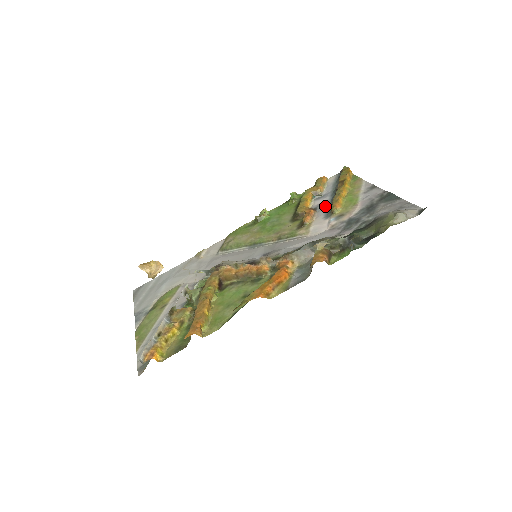
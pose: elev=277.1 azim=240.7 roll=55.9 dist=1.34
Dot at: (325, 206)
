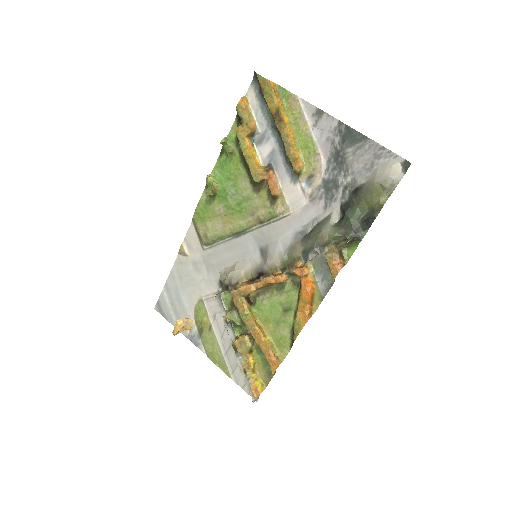
Dot at: (279, 159)
